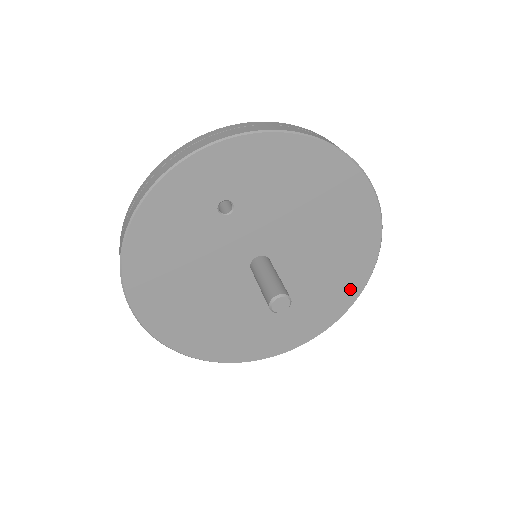
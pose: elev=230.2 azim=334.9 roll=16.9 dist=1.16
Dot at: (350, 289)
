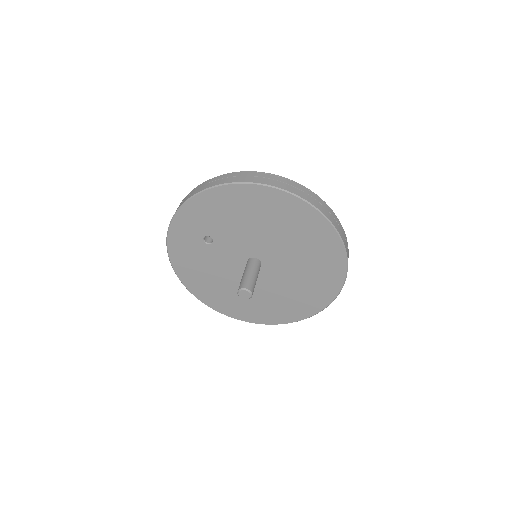
Dot at: (334, 260)
